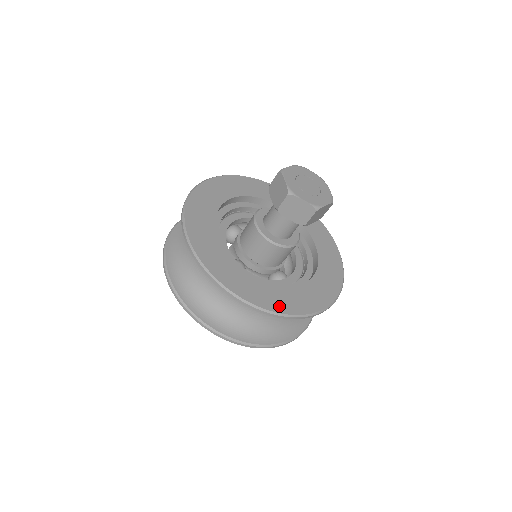
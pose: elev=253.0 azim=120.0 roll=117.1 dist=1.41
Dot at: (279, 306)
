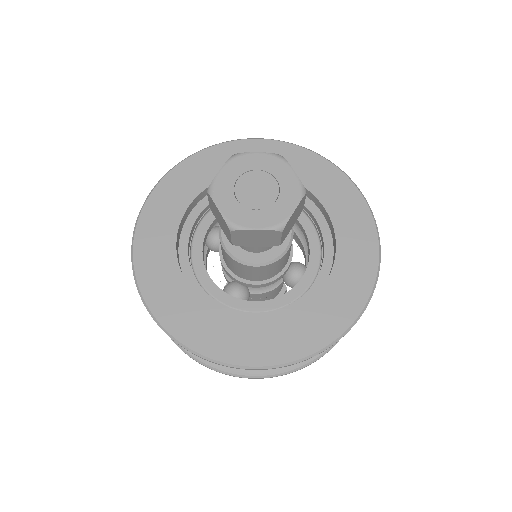
Dot at: (298, 348)
